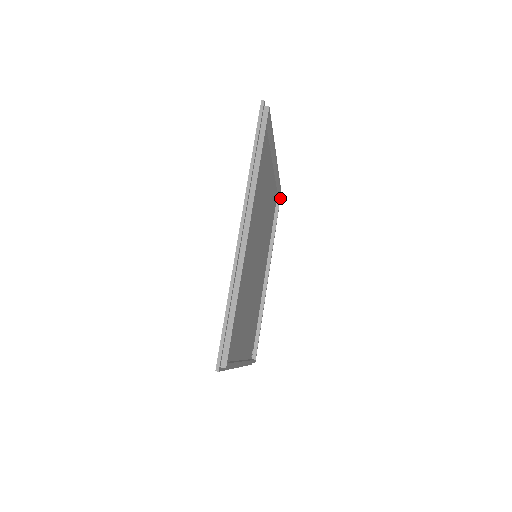
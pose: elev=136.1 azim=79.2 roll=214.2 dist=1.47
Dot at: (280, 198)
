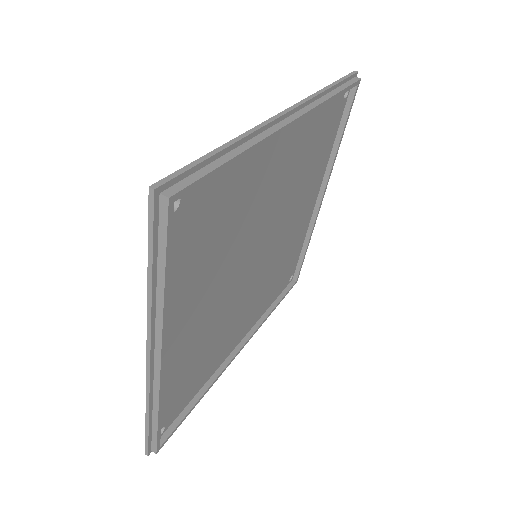
Dot at: (293, 285)
